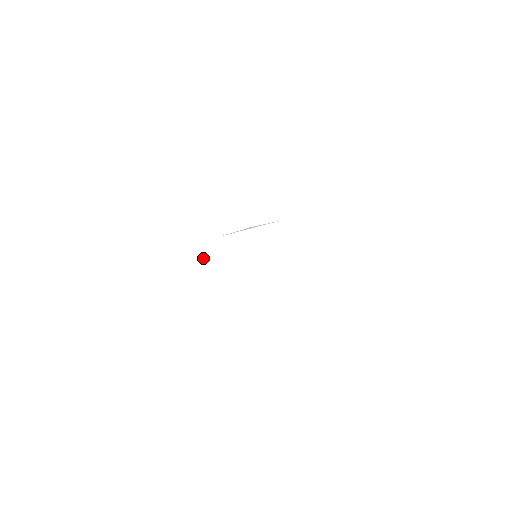
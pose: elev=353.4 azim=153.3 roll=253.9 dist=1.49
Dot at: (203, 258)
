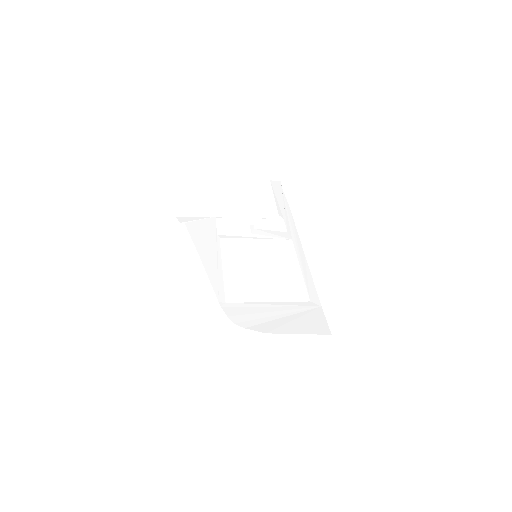
Dot at: (198, 247)
